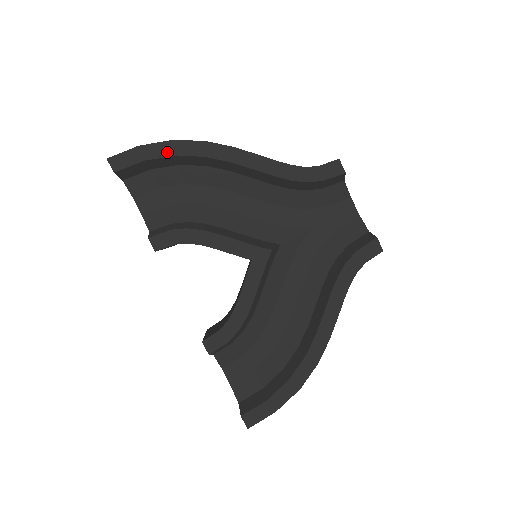
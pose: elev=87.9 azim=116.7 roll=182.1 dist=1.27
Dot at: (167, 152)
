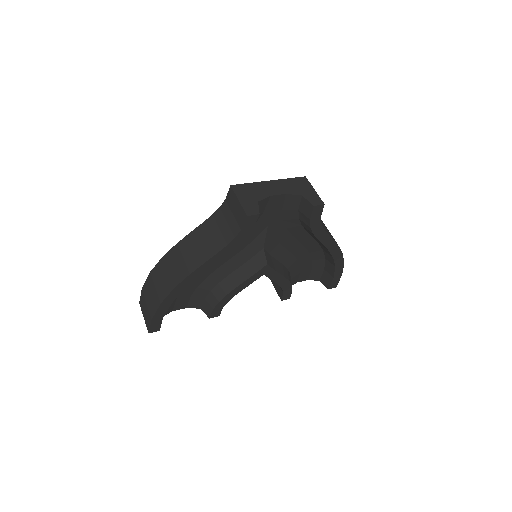
Dot at: (166, 307)
